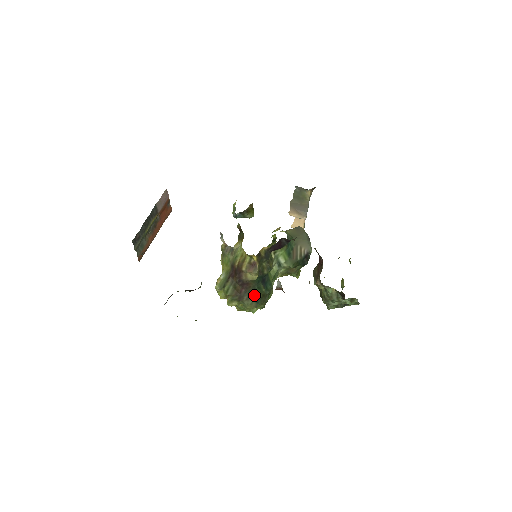
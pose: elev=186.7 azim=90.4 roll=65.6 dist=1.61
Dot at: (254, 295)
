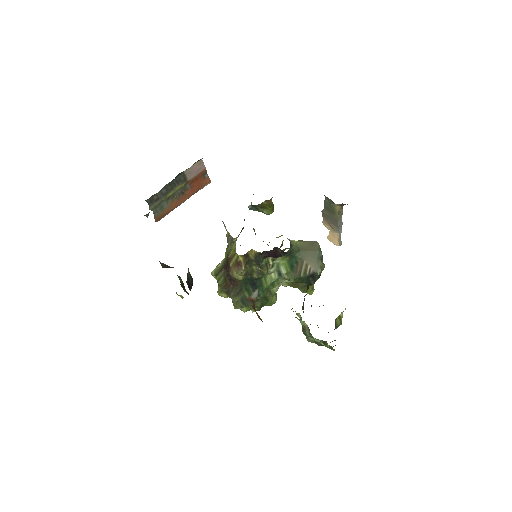
Dot at: (241, 295)
